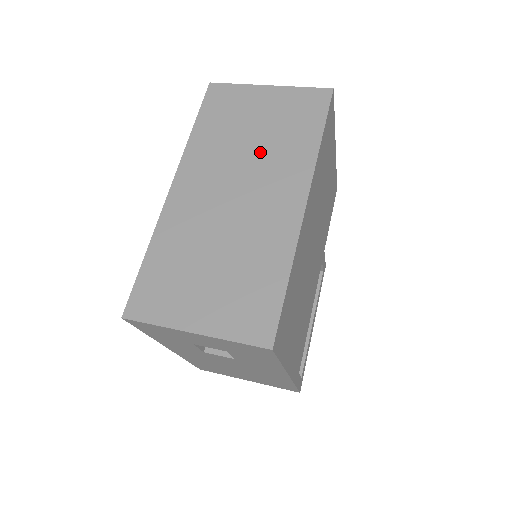
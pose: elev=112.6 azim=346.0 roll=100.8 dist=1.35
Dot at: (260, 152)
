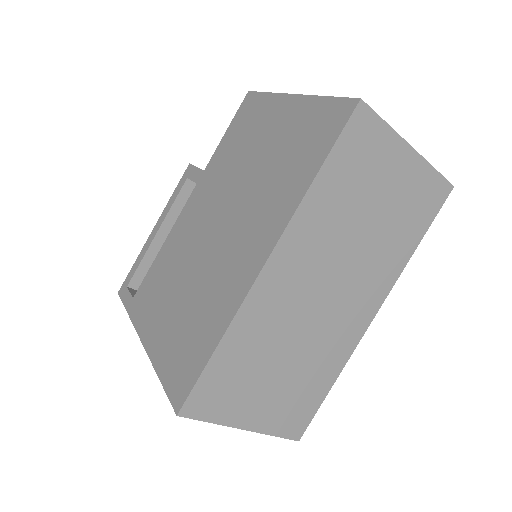
Dot at: (366, 246)
